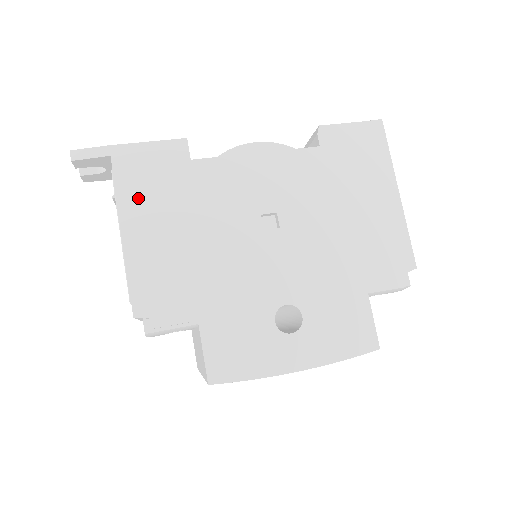
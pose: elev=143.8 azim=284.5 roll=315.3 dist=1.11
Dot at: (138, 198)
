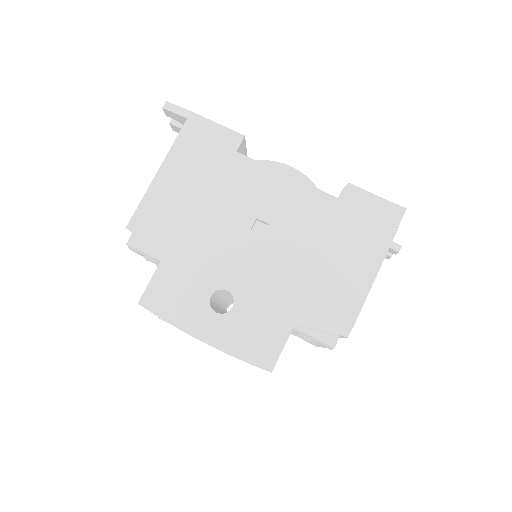
Dot at: (184, 155)
